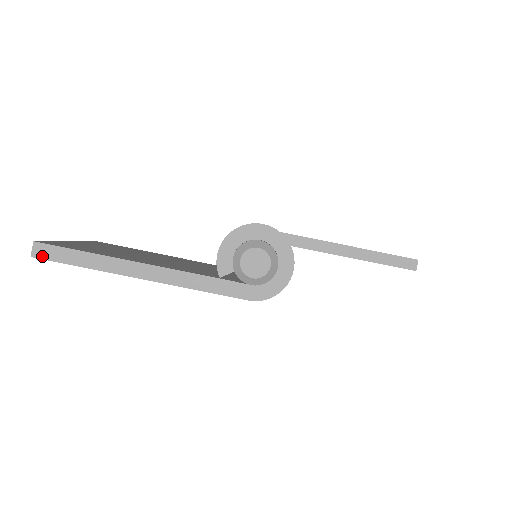
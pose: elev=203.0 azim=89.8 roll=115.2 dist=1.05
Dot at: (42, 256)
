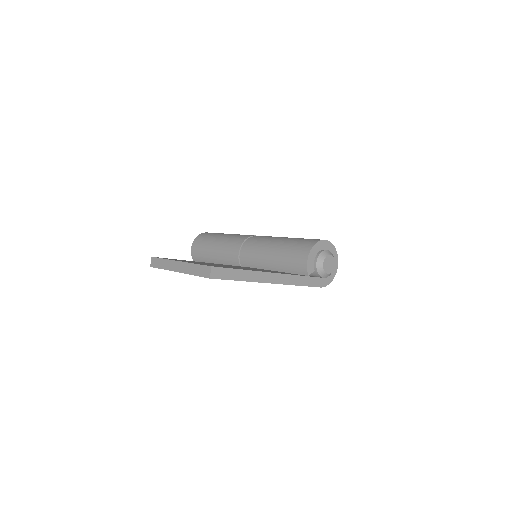
Dot at: (217, 277)
